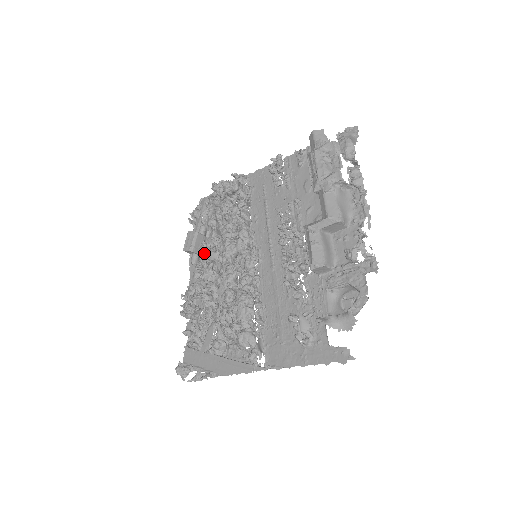
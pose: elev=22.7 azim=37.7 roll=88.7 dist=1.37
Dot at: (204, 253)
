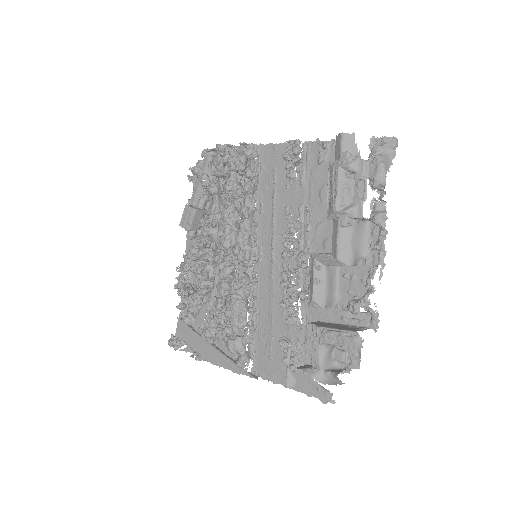
Dot at: occluded
